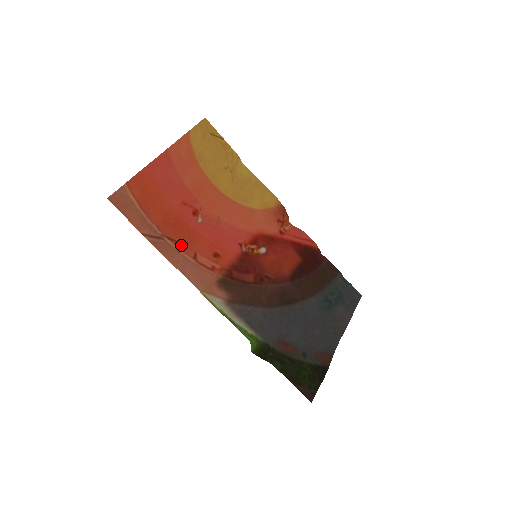
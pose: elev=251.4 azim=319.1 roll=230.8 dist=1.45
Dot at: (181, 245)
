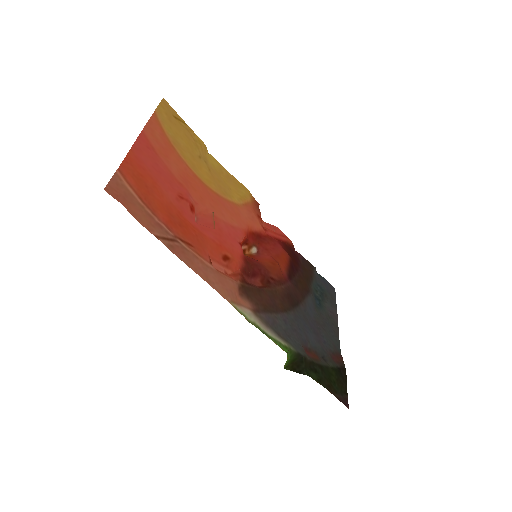
Dot at: (195, 248)
